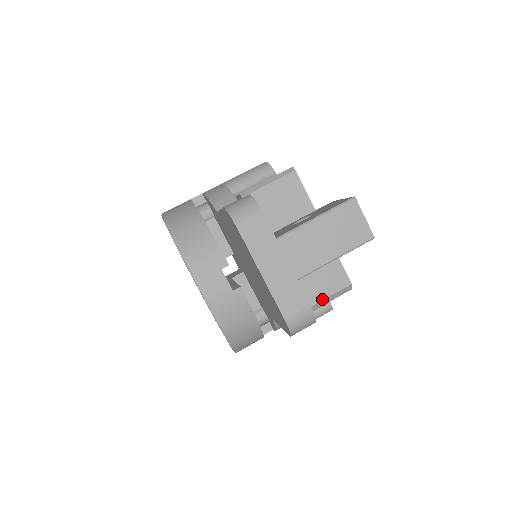
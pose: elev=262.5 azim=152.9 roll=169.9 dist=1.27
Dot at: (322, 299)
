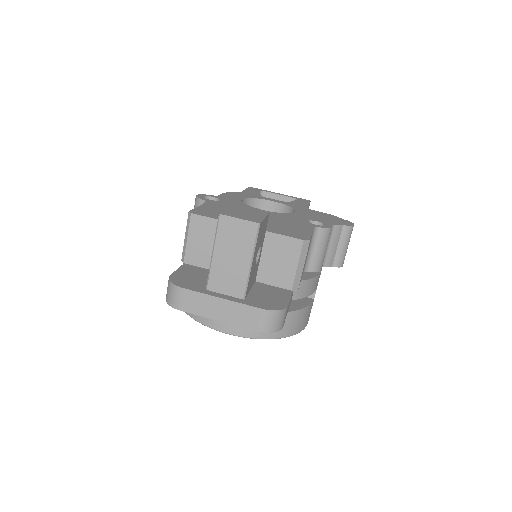
Dot at: (295, 269)
